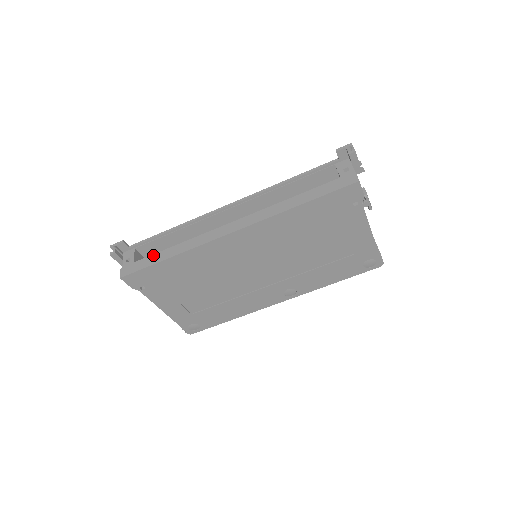
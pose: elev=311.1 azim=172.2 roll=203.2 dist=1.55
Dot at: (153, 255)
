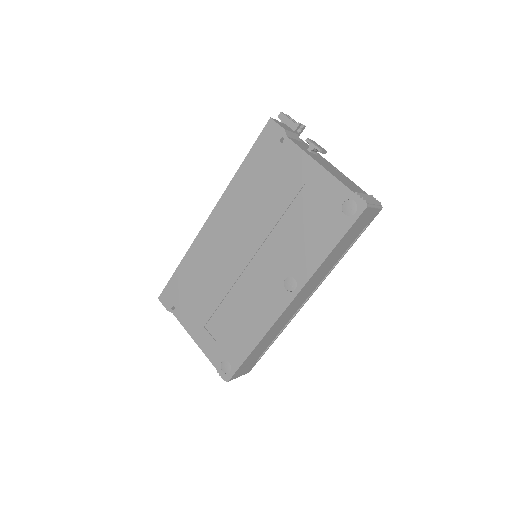
Dot at: occluded
